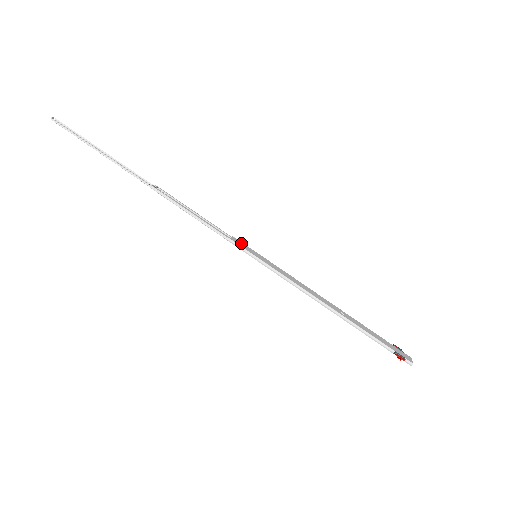
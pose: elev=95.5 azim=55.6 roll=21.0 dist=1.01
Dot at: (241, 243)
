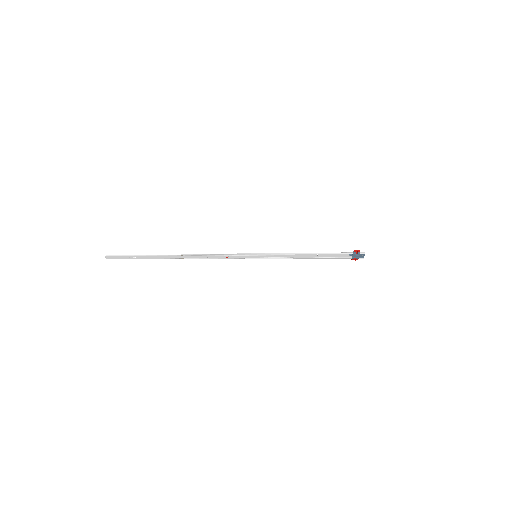
Dot at: (244, 255)
